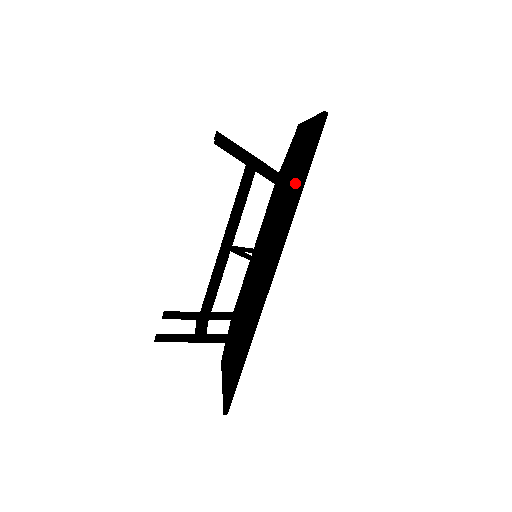
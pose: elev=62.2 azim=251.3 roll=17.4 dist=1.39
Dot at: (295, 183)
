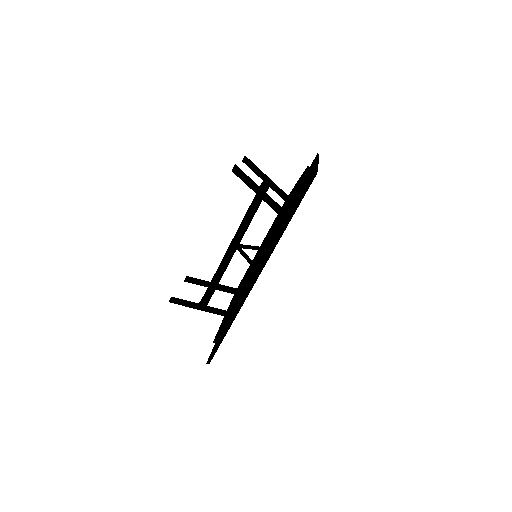
Dot at: occluded
